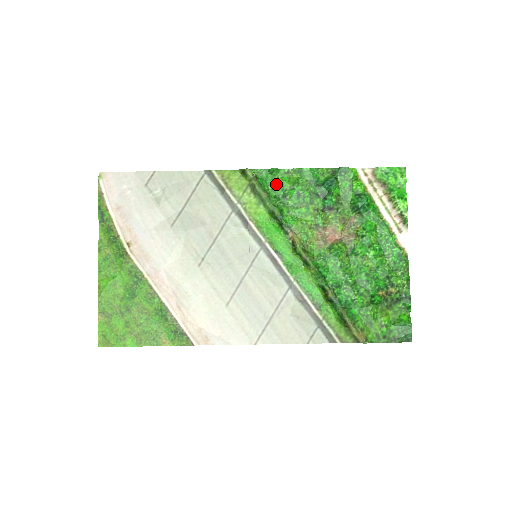
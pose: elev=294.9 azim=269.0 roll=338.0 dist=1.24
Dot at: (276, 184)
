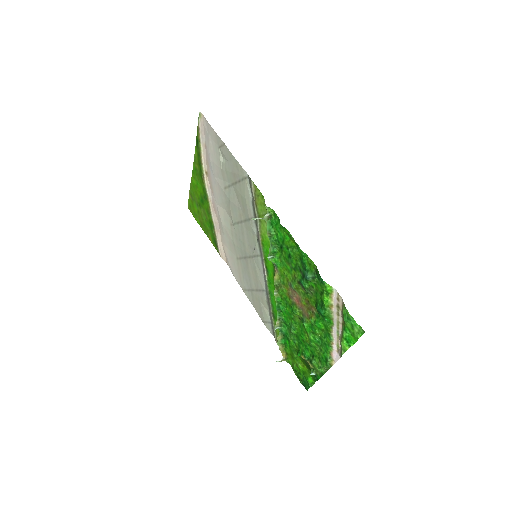
Dot at: (281, 234)
